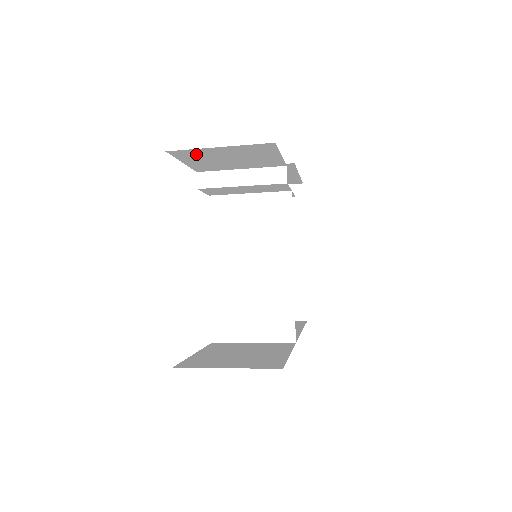
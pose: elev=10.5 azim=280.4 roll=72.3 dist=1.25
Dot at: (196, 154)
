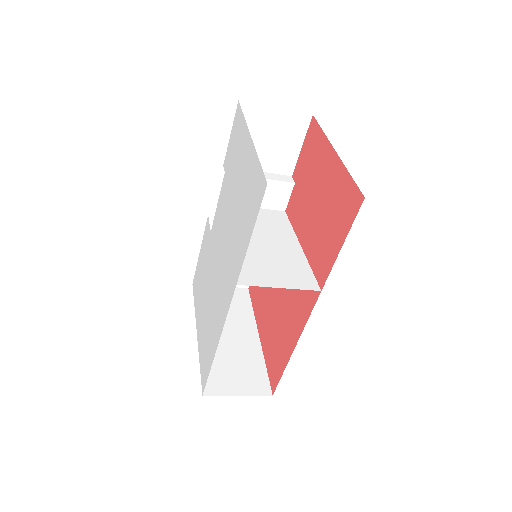
Dot at: (252, 117)
